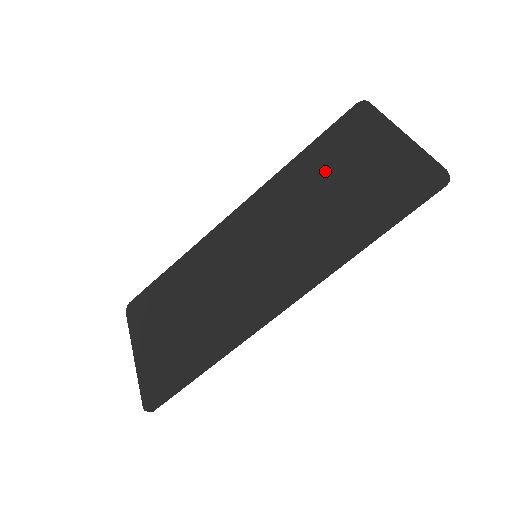
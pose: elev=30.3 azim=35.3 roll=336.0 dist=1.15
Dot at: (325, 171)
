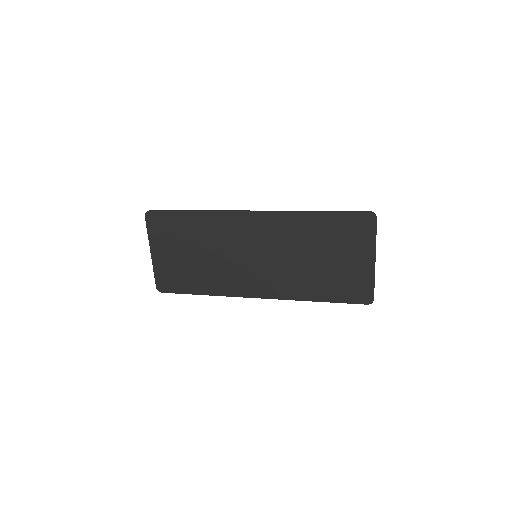
Dot at: (323, 242)
